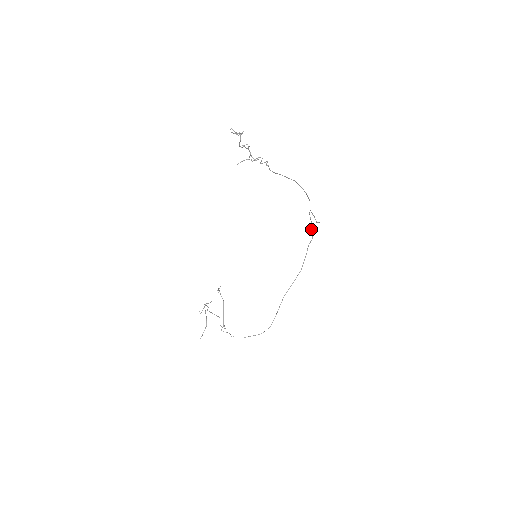
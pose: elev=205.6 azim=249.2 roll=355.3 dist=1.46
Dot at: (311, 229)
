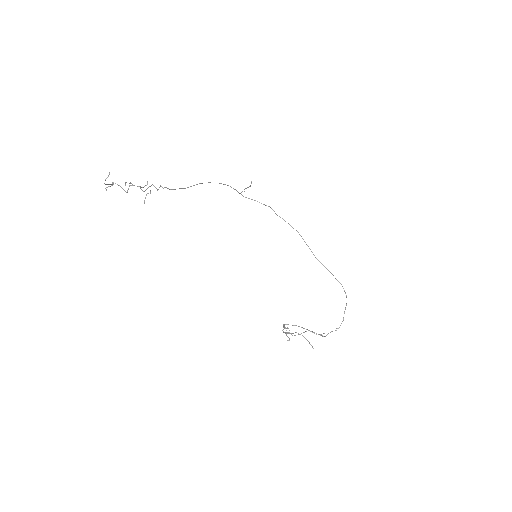
Dot at: occluded
